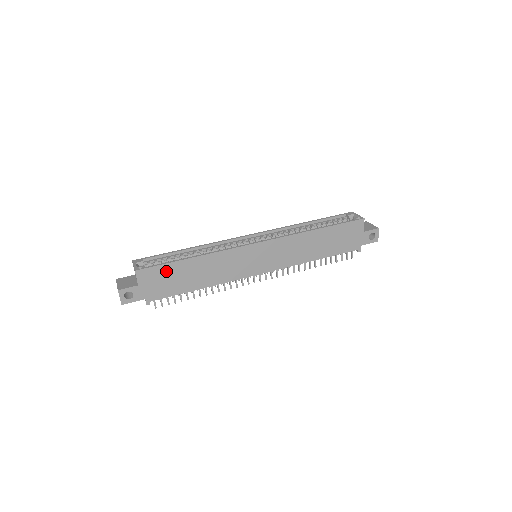
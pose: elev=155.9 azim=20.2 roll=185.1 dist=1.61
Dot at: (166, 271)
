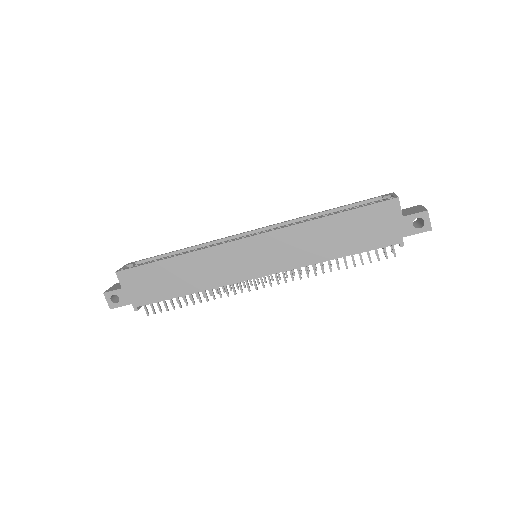
Dot at: (147, 273)
